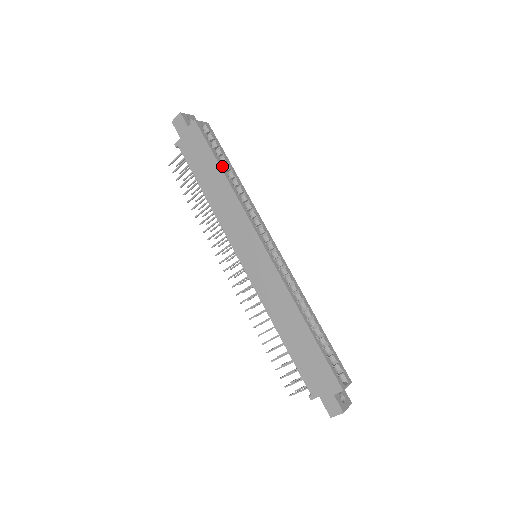
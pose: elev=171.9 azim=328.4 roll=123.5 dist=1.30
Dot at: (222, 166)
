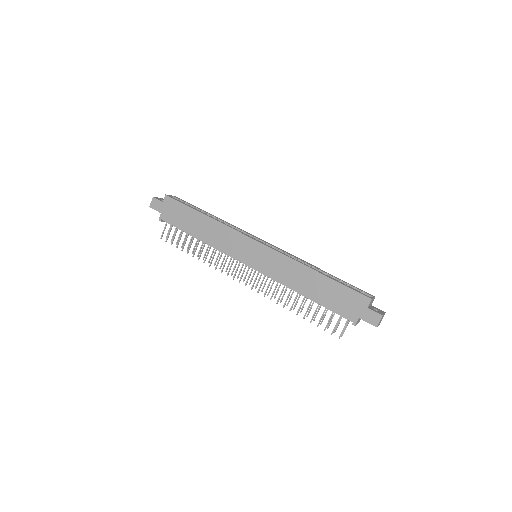
Dot at: (200, 211)
